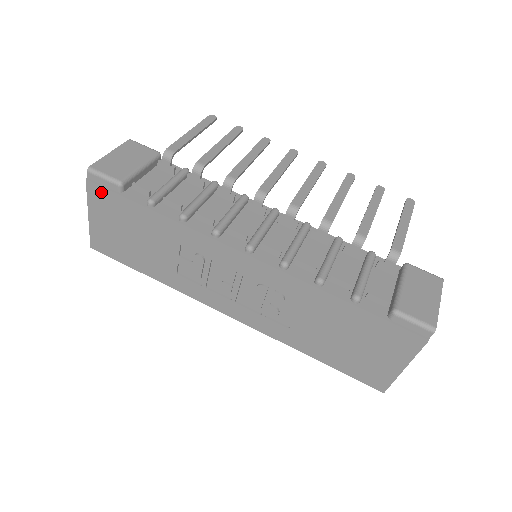
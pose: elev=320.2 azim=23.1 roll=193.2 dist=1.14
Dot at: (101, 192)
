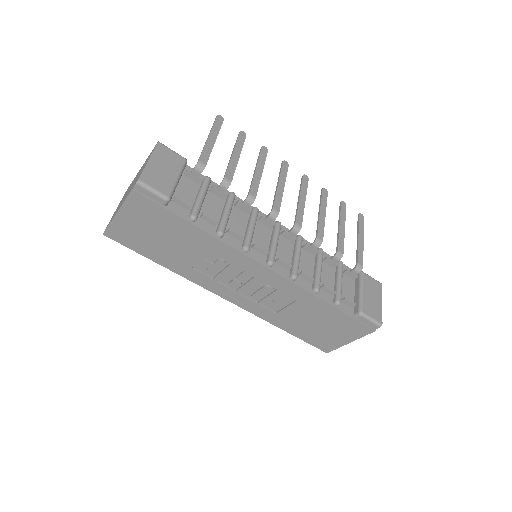
Dot at: (145, 202)
